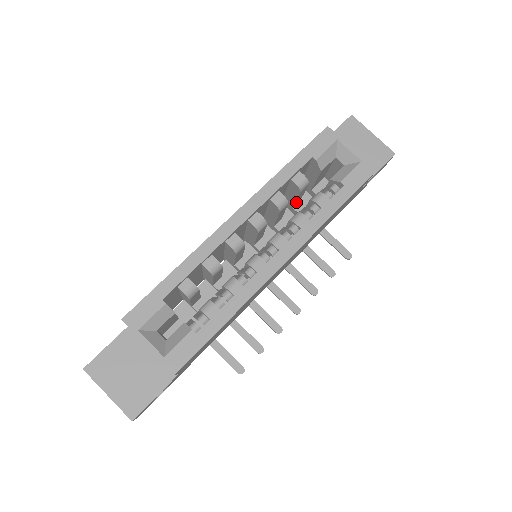
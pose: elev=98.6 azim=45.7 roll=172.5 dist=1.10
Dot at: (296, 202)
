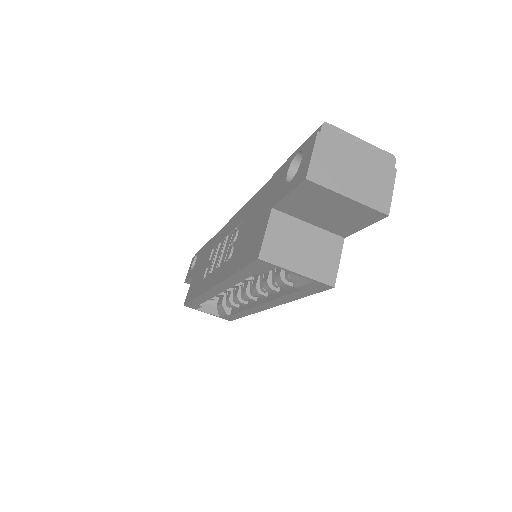
Dot at: occluded
